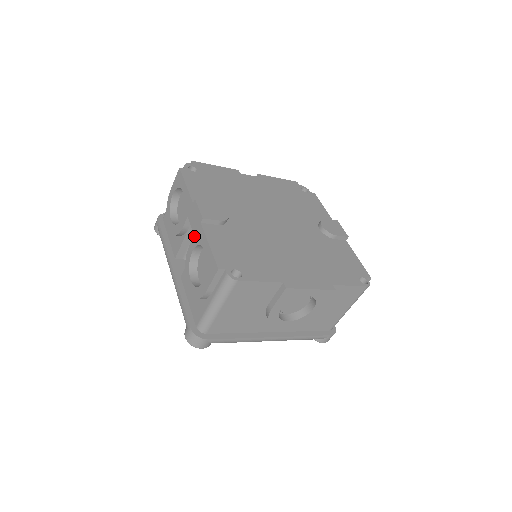
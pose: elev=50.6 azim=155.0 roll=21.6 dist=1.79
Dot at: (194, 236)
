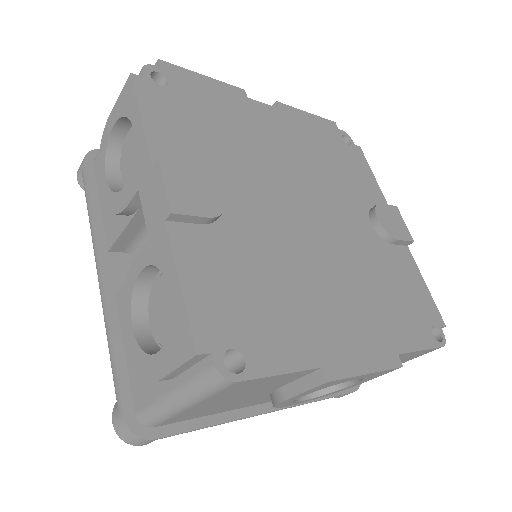
Dot at: (148, 241)
